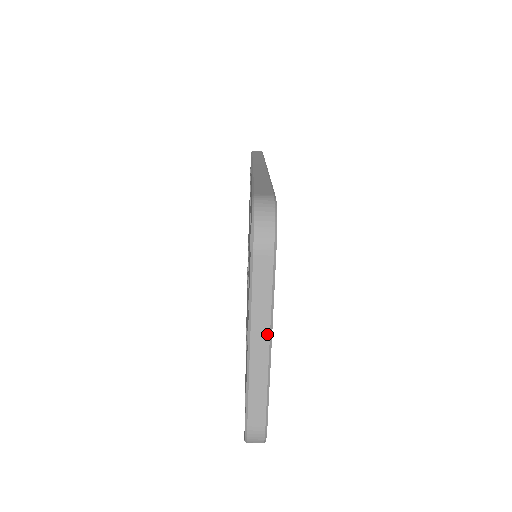
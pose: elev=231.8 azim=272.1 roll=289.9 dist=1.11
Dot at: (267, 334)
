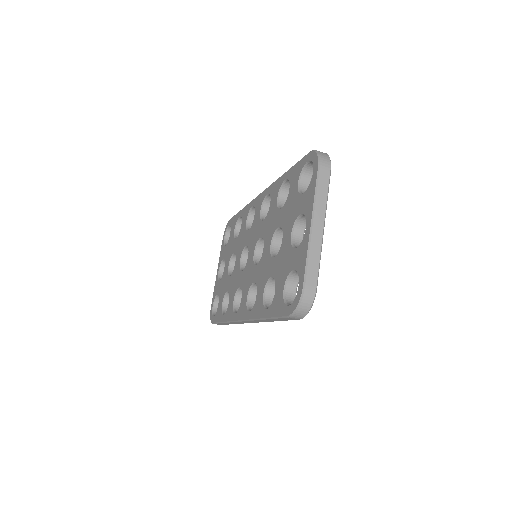
Dot at: (323, 218)
